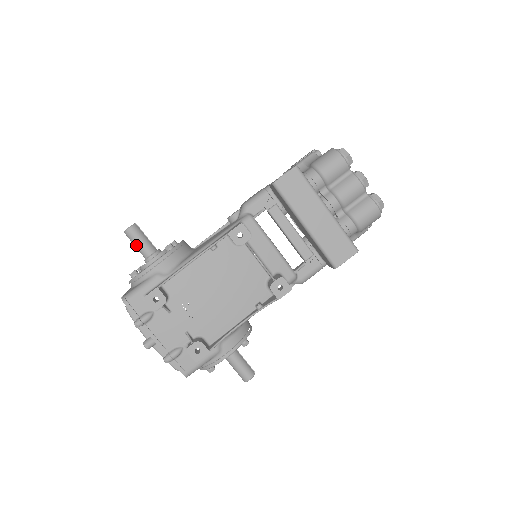
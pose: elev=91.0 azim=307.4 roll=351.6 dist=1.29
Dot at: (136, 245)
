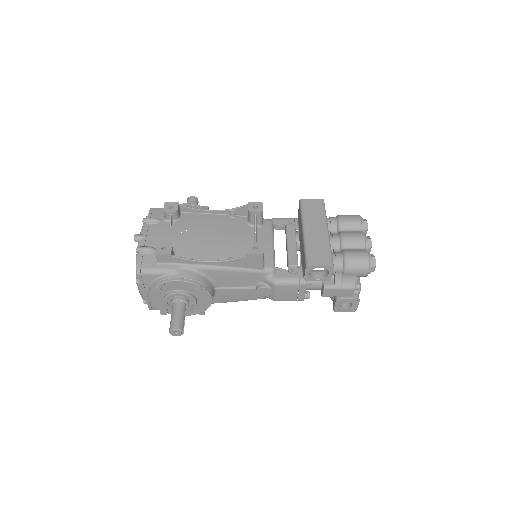
Dot at: occluded
